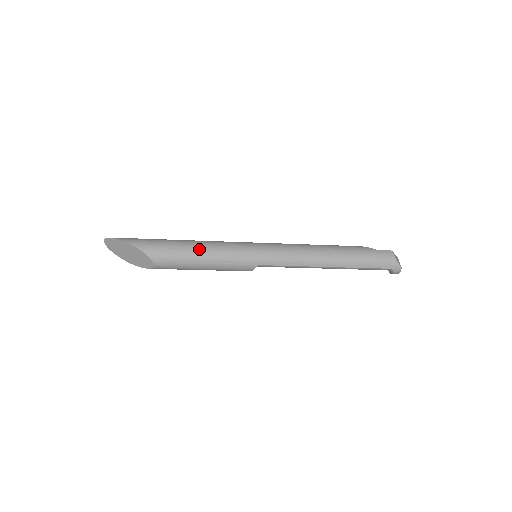
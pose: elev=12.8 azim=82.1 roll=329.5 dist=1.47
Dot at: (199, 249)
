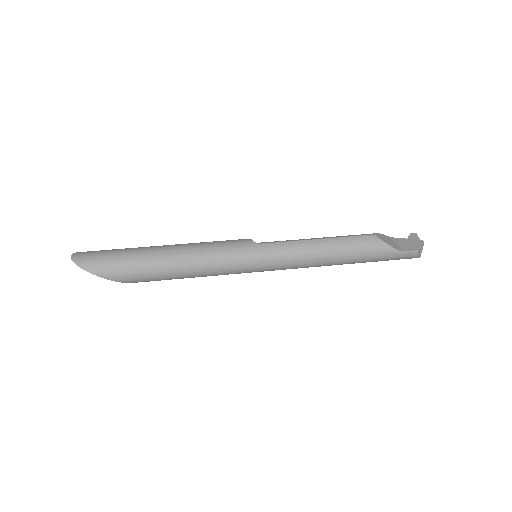
Dot at: (189, 275)
